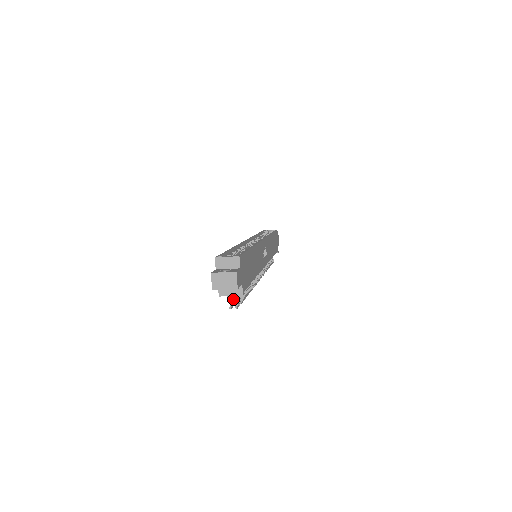
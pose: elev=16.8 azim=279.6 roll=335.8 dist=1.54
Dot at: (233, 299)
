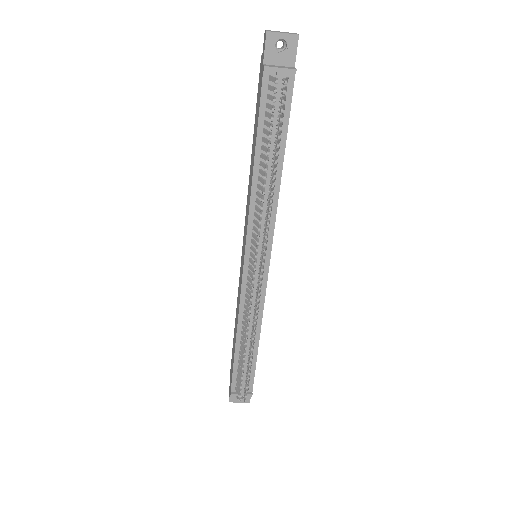
Dot at: (275, 97)
